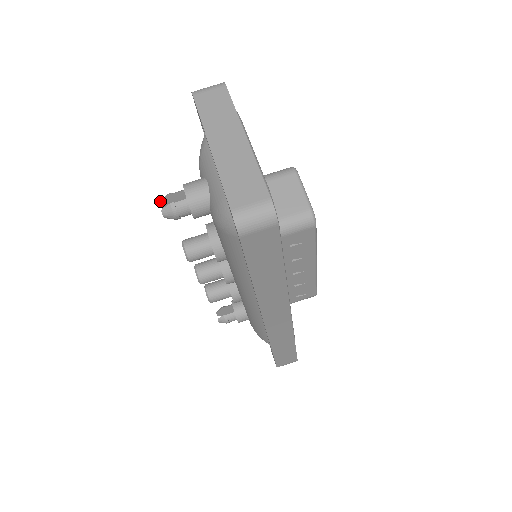
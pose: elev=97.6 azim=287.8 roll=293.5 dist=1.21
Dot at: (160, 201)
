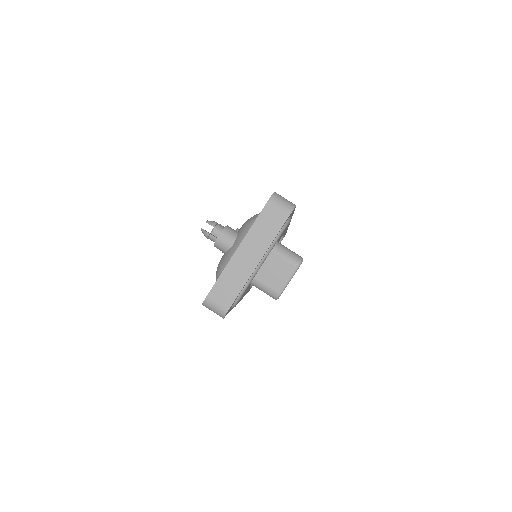
Dot at: (207, 222)
